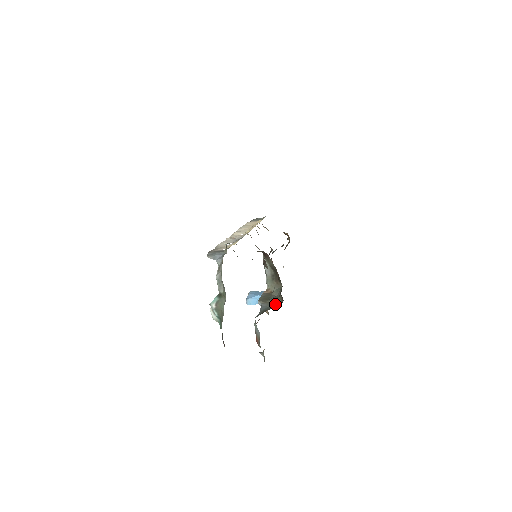
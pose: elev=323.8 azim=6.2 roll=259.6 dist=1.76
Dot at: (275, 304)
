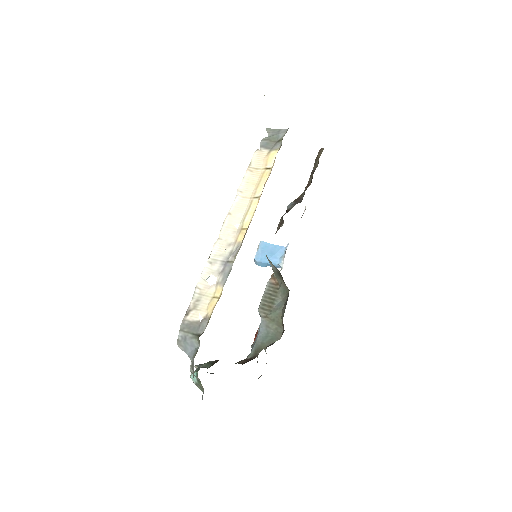
Dot at: (275, 329)
